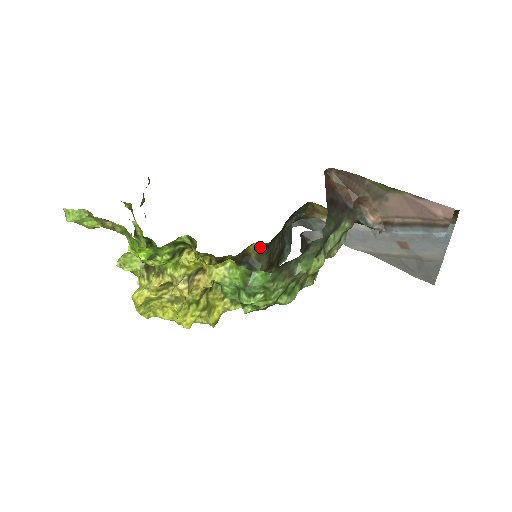
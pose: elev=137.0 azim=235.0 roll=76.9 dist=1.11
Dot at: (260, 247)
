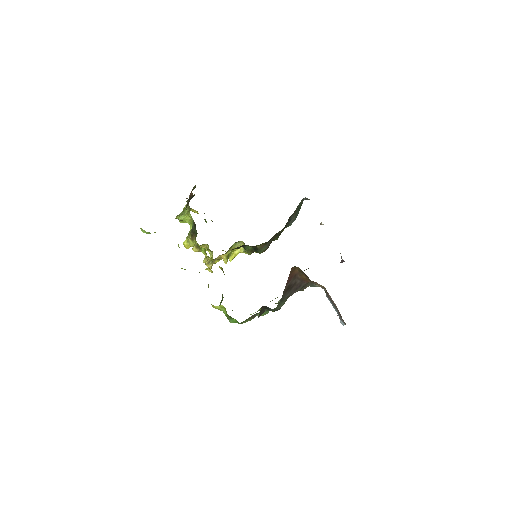
Dot at: (263, 243)
